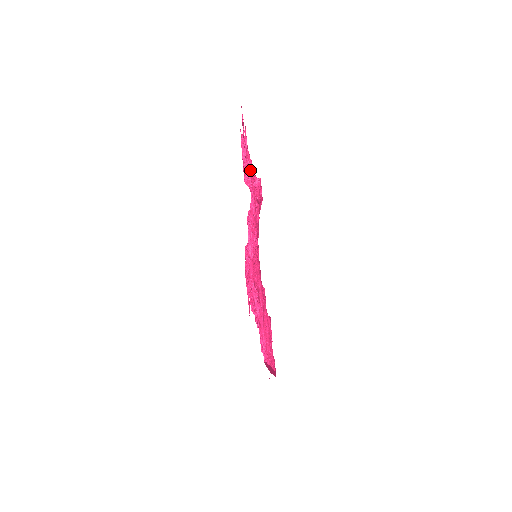
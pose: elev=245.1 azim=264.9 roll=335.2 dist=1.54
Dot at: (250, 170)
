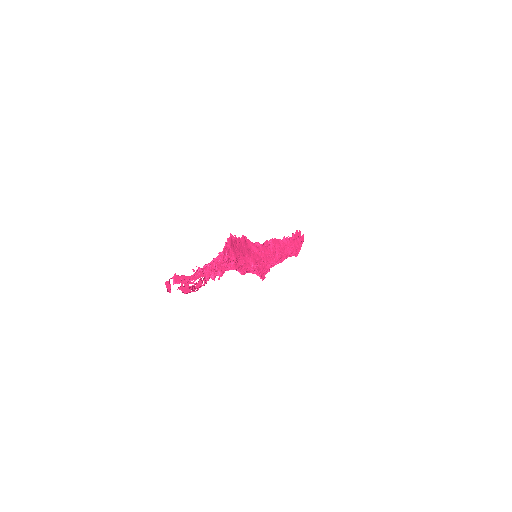
Dot at: (215, 270)
